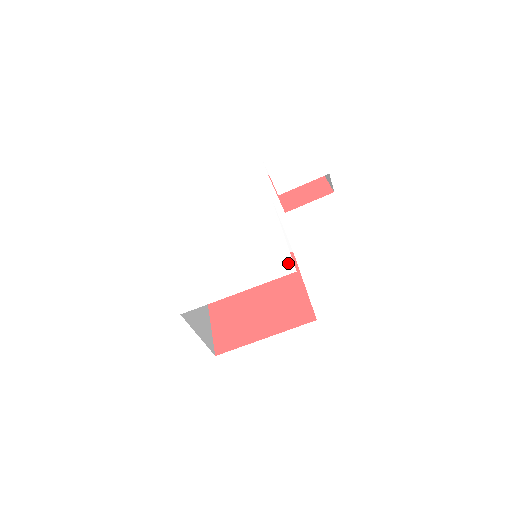
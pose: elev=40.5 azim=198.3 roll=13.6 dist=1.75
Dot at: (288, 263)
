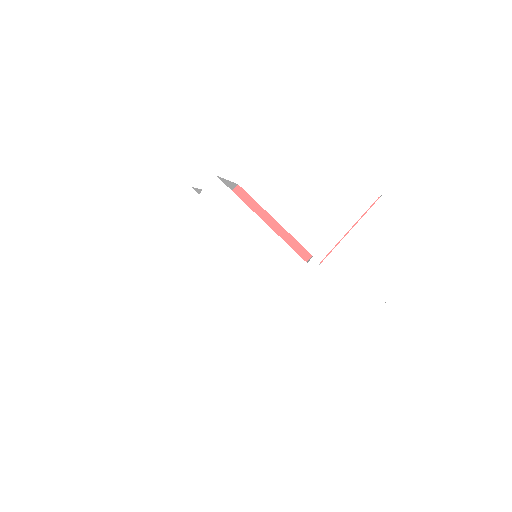
Dot at: (230, 335)
